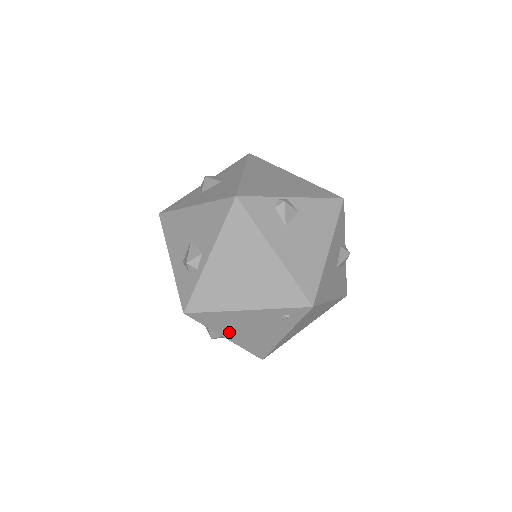
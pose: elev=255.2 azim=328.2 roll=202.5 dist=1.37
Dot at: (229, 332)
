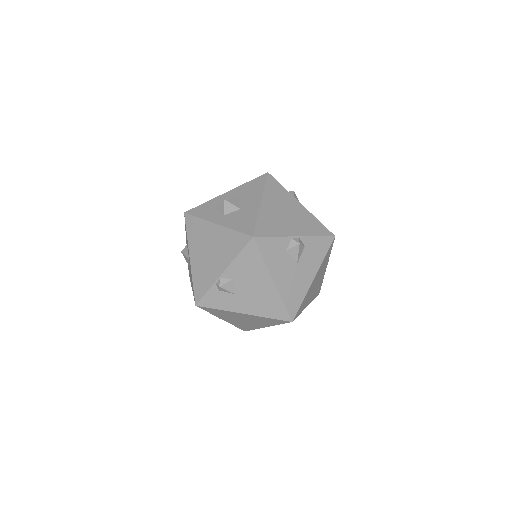
Dot at: occluded
